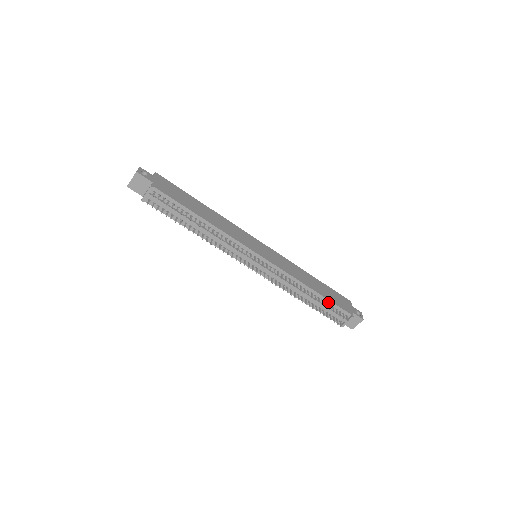
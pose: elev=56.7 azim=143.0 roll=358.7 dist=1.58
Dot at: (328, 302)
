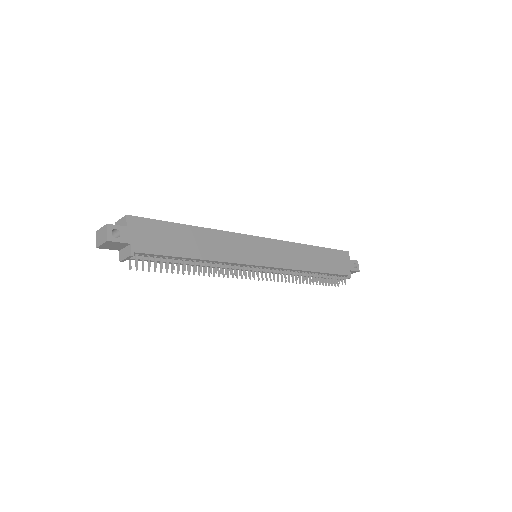
Dot at: (328, 274)
